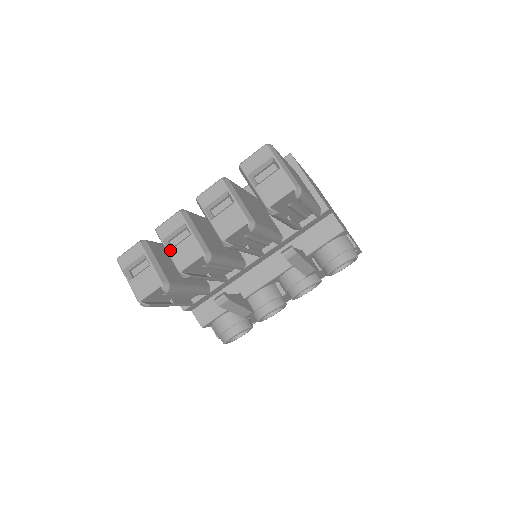
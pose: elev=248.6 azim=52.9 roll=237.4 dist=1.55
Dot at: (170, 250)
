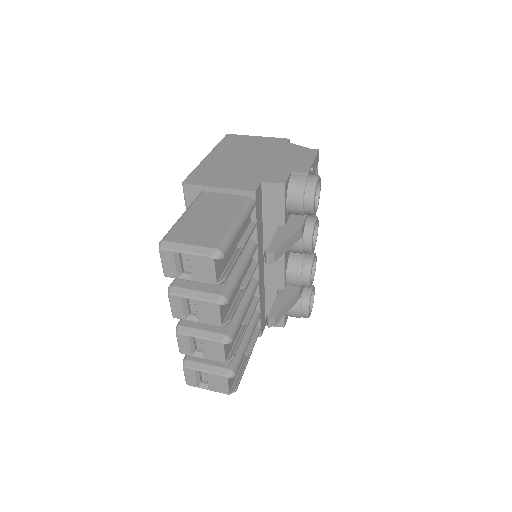
Dot at: (203, 357)
